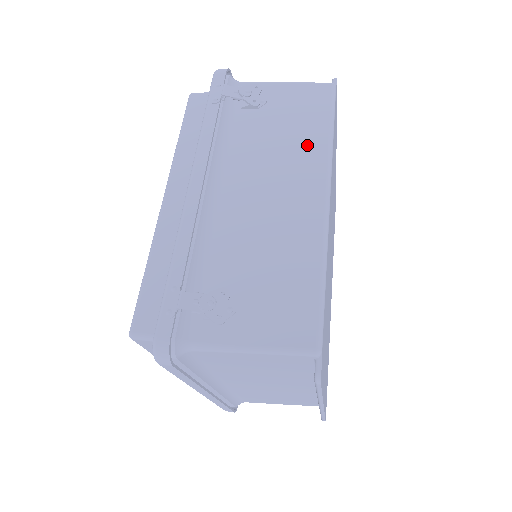
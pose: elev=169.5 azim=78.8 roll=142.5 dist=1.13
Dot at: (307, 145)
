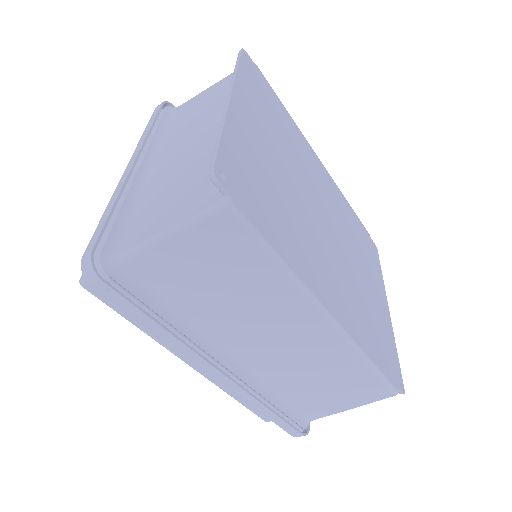
Dot at: occluded
